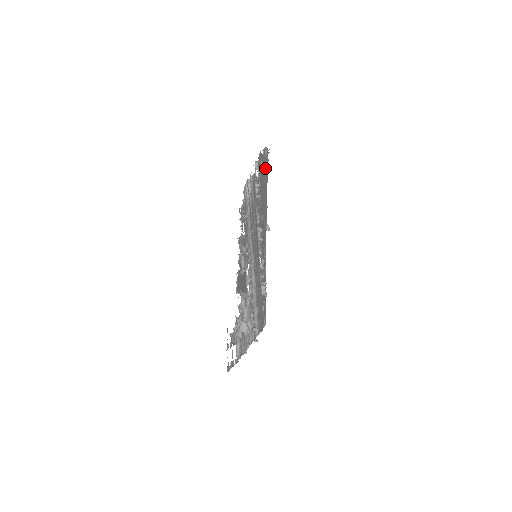
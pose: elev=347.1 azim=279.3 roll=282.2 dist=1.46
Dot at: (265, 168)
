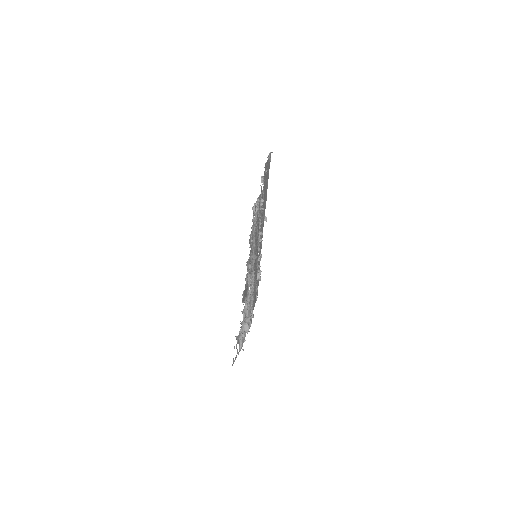
Dot at: (268, 169)
